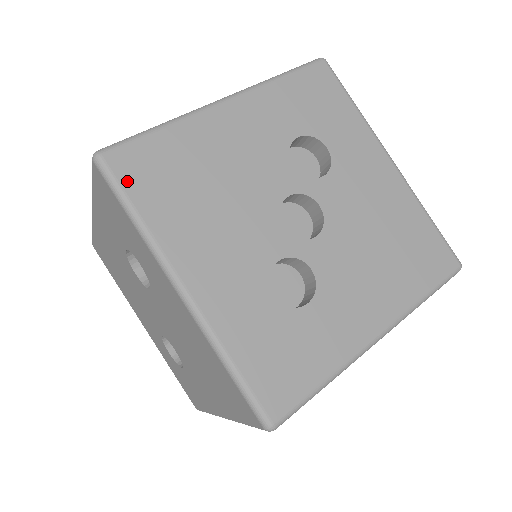
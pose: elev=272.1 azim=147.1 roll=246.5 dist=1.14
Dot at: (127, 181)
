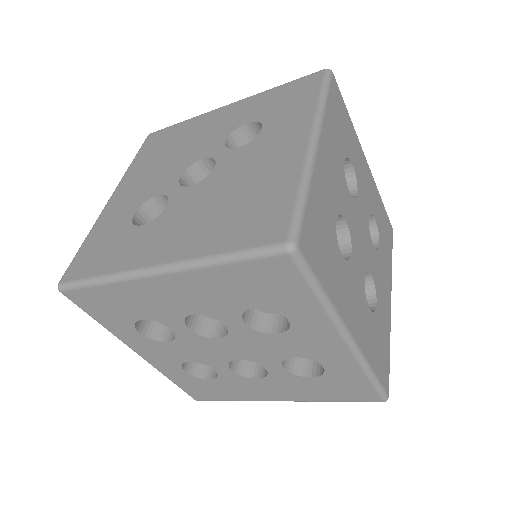
Dot at: (145, 146)
